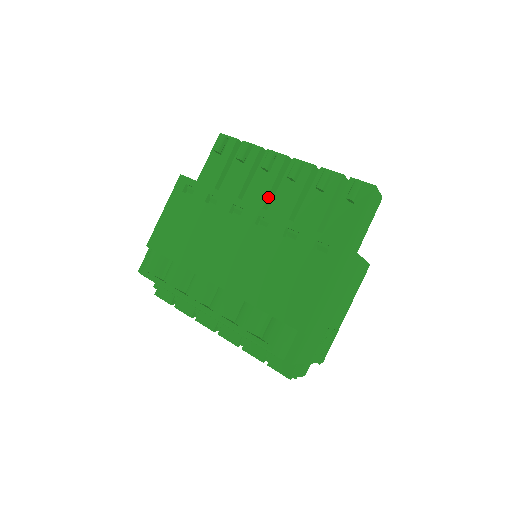
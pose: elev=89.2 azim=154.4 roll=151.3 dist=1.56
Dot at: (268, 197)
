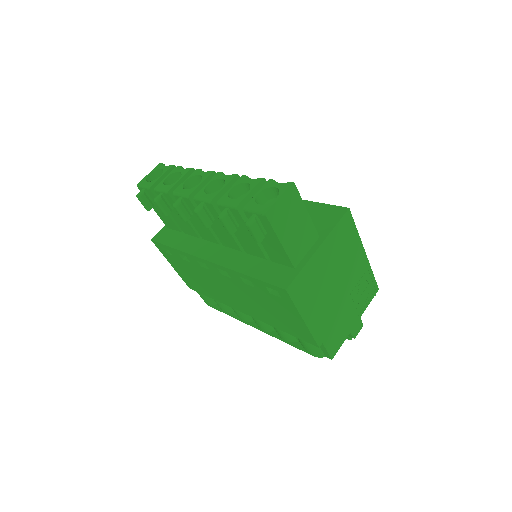
Dot at: (213, 232)
